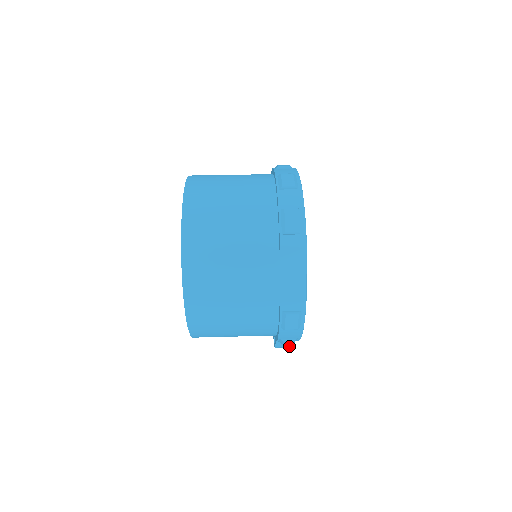
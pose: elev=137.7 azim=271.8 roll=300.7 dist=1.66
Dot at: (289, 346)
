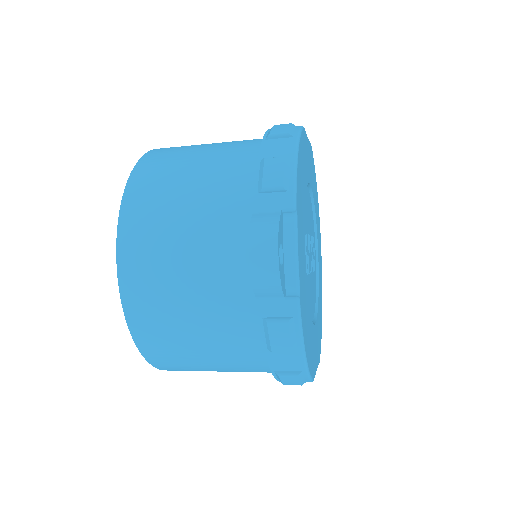
Dot at: (278, 224)
